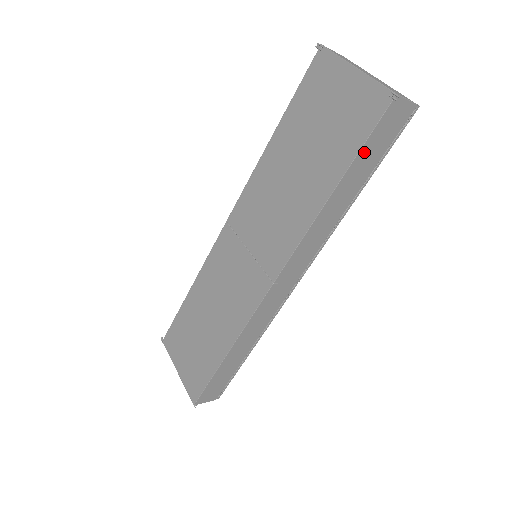
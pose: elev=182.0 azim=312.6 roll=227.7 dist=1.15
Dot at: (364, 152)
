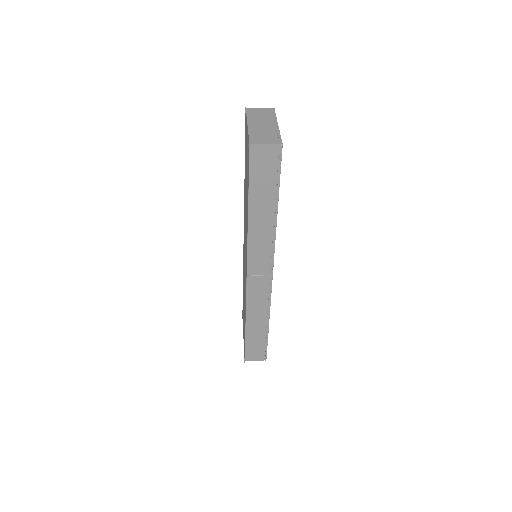
Dot at: (254, 183)
